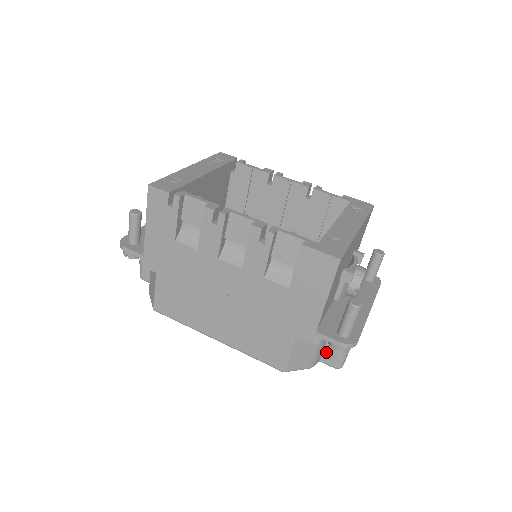
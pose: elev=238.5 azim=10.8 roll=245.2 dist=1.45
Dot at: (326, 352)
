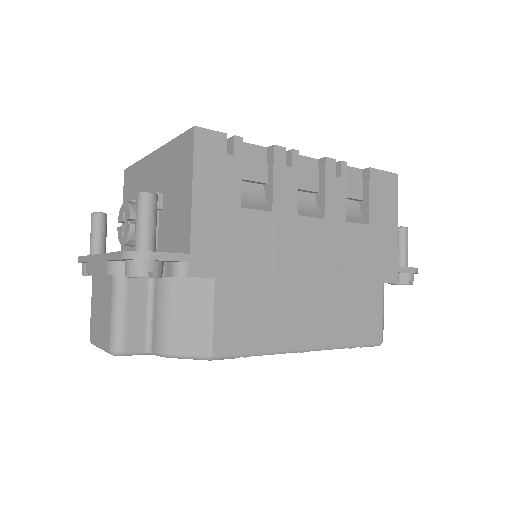
Dot at: occluded
